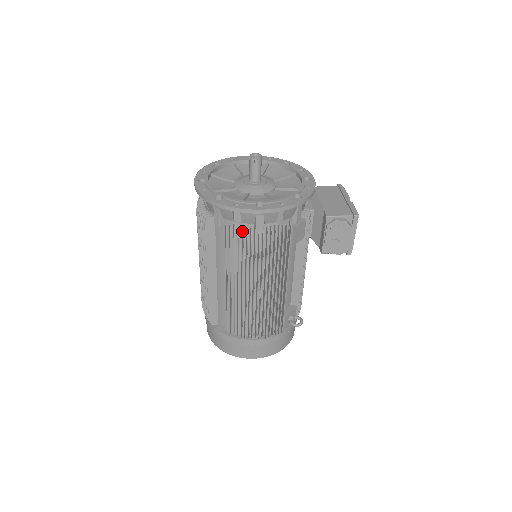
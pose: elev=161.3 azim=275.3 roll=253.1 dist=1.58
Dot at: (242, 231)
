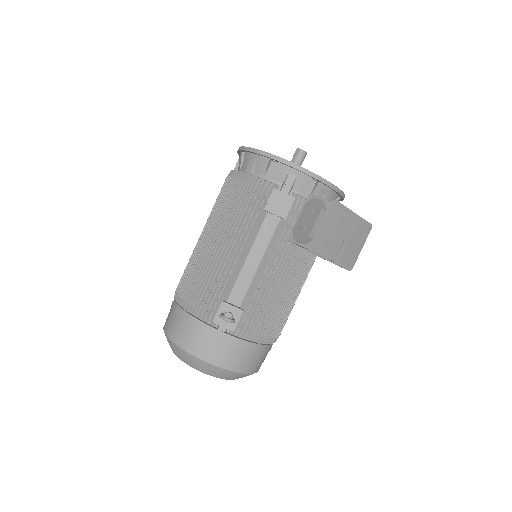
Dot at: (236, 171)
